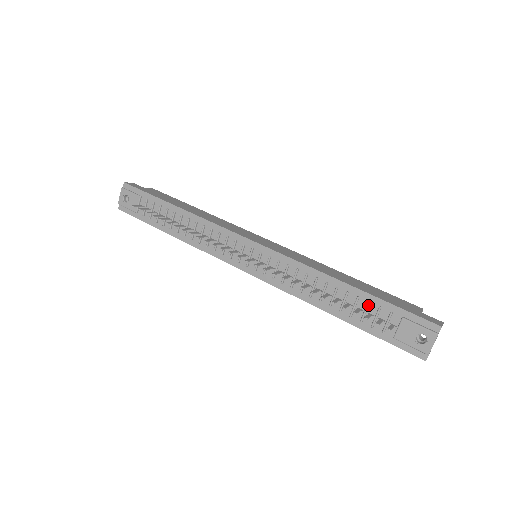
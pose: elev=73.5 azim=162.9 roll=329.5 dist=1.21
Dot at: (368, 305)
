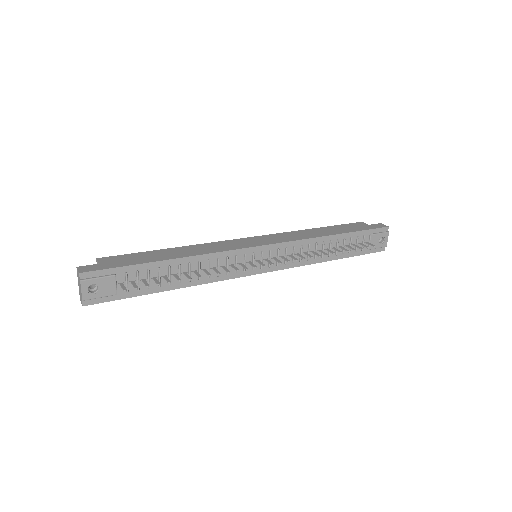
Dot at: (352, 240)
